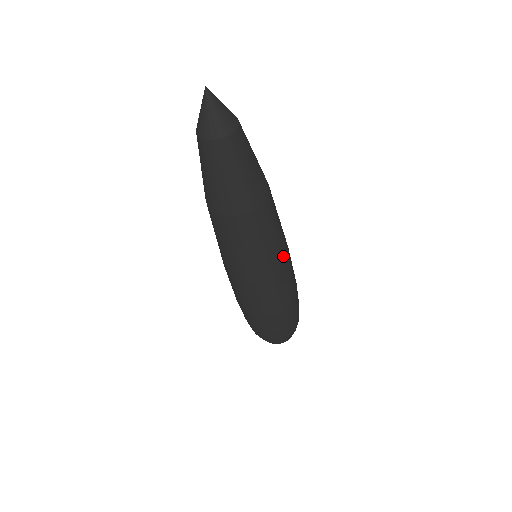
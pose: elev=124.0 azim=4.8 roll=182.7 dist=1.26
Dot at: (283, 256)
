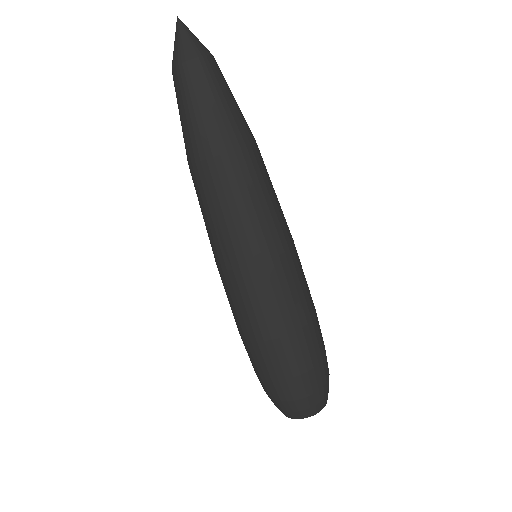
Dot at: (259, 250)
